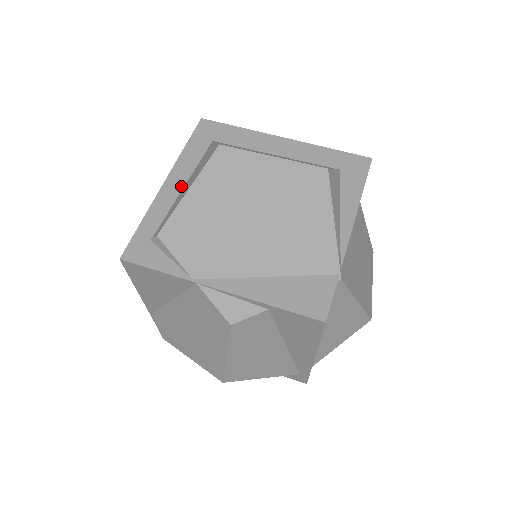
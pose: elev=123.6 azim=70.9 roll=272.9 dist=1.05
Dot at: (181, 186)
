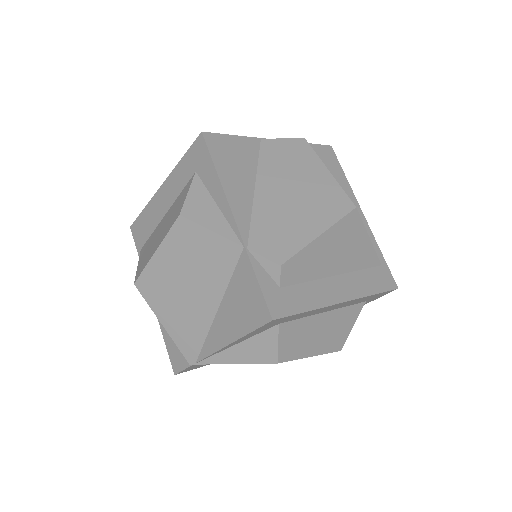
Dot at: occluded
